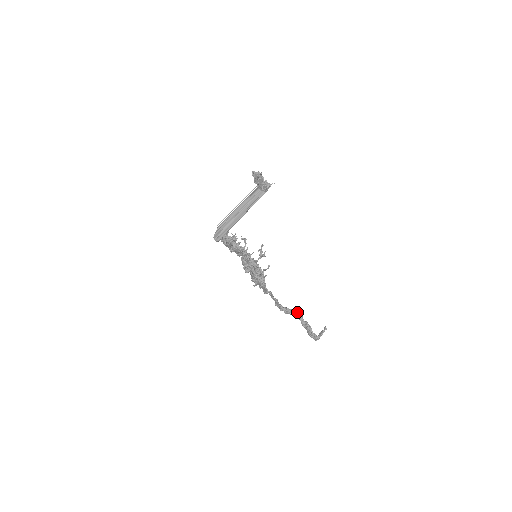
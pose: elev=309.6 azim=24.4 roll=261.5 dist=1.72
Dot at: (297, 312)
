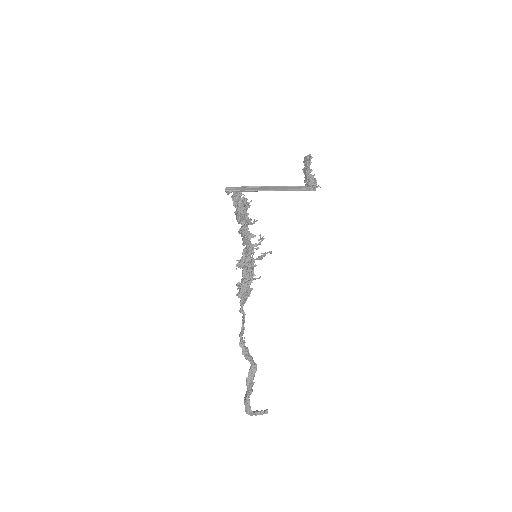
Dot at: (253, 363)
